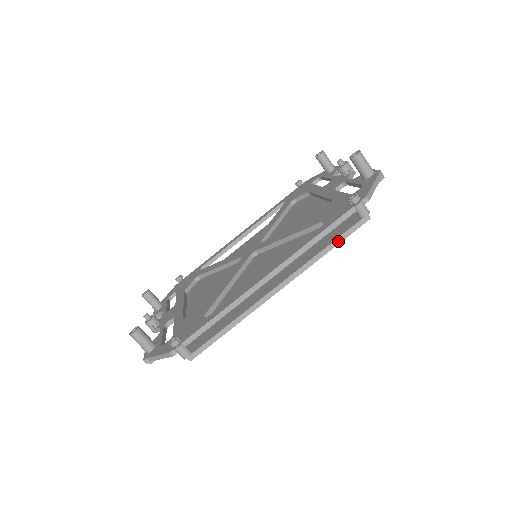
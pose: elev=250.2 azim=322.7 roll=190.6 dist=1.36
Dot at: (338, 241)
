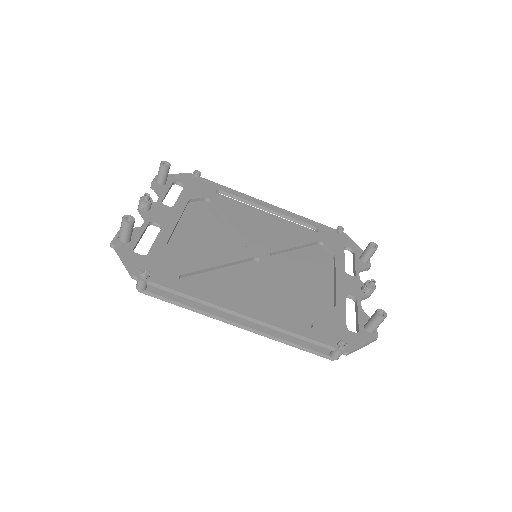
Dot at: (303, 348)
